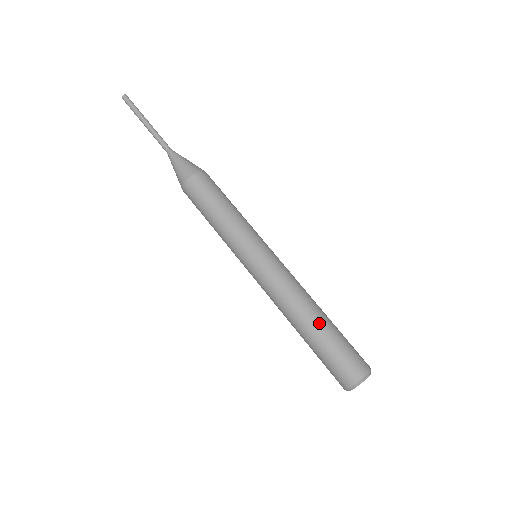
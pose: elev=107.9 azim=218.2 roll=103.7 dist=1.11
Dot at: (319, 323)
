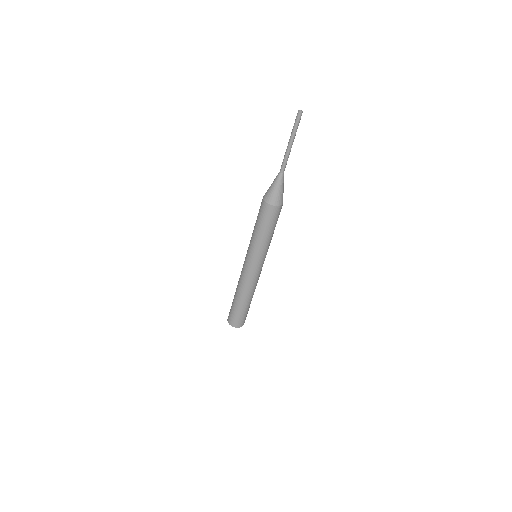
Dot at: (239, 302)
